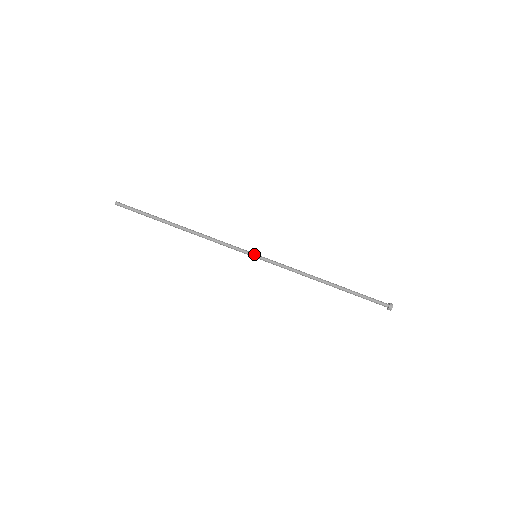
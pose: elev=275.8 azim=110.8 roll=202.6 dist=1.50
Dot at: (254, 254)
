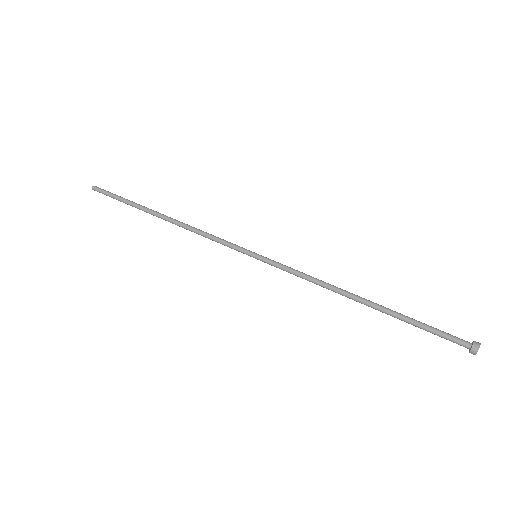
Dot at: (254, 252)
